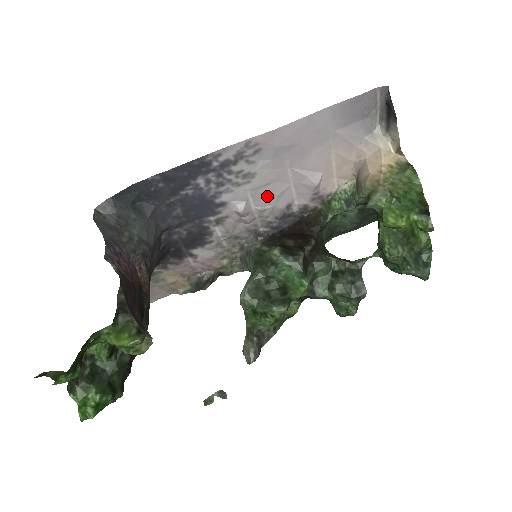
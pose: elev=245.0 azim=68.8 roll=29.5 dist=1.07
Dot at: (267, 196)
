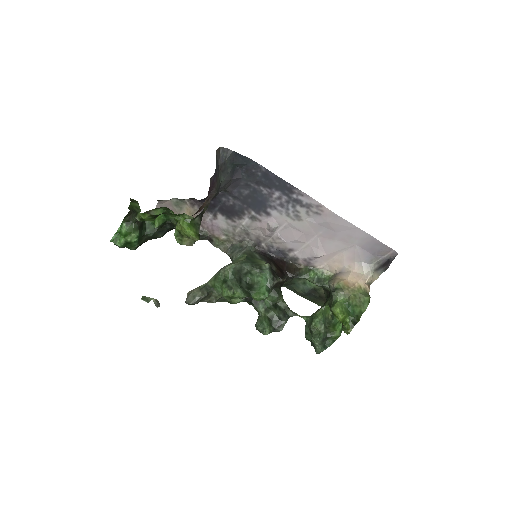
Dot at: (291, 235)
